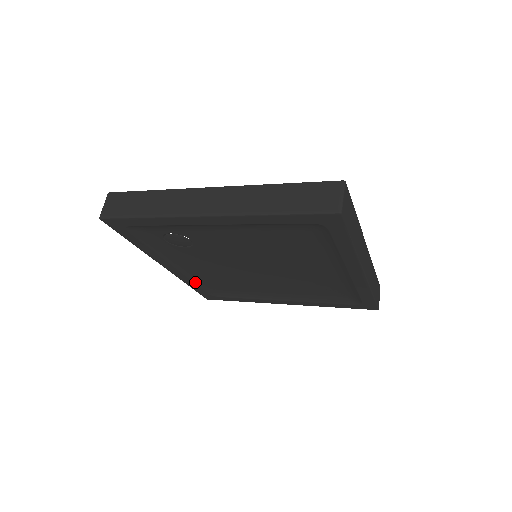
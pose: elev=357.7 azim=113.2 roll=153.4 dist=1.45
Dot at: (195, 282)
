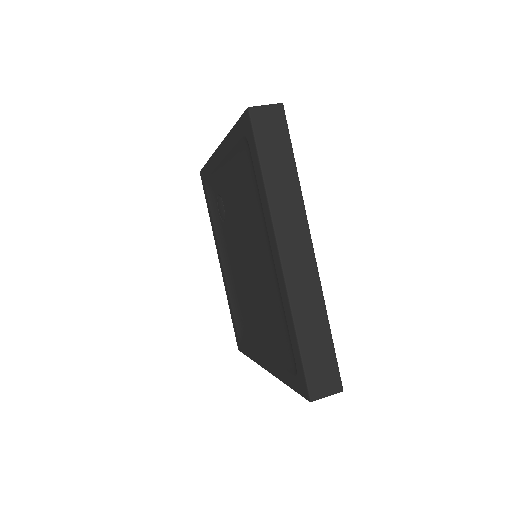
Dot at: (231, 300)
